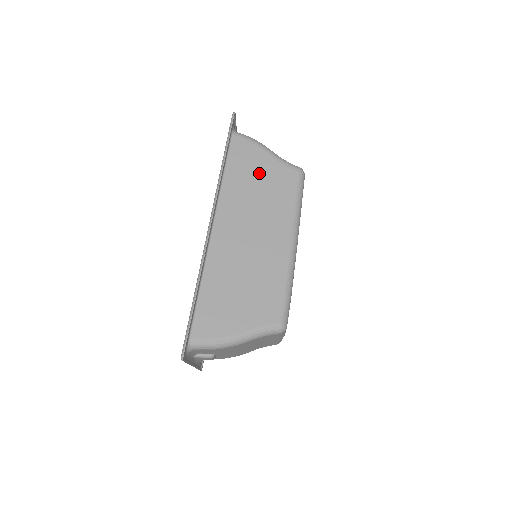
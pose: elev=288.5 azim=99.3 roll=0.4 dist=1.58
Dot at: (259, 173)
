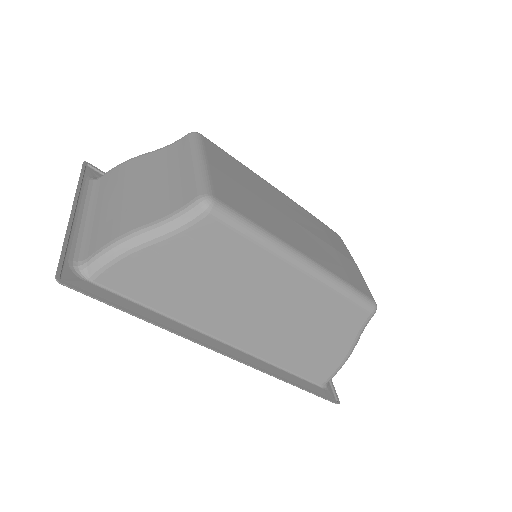
Dot at: (180, 269)
